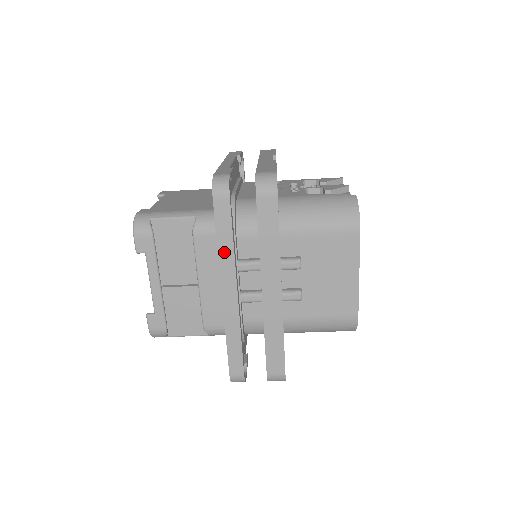
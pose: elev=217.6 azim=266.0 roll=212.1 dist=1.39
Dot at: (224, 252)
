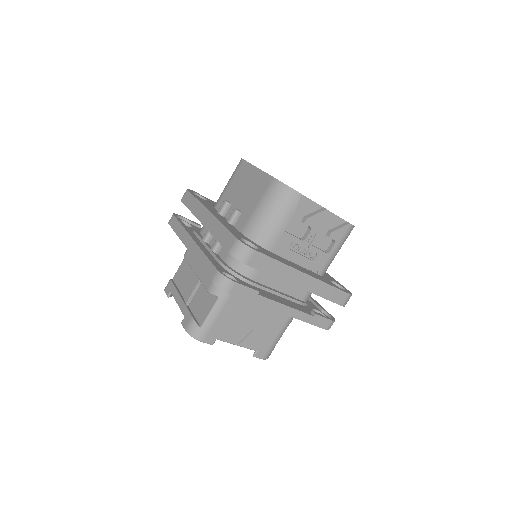
Dot at: (180, 233)
